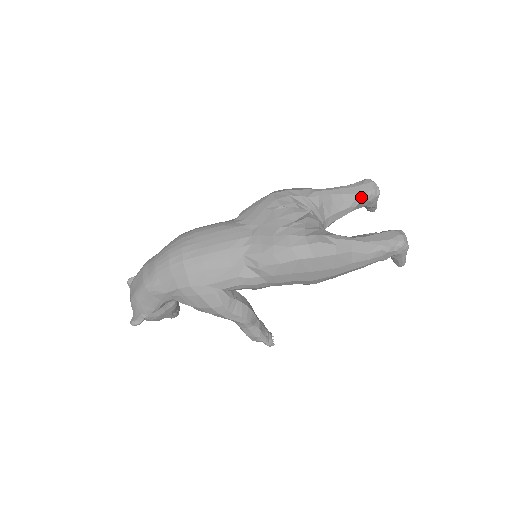
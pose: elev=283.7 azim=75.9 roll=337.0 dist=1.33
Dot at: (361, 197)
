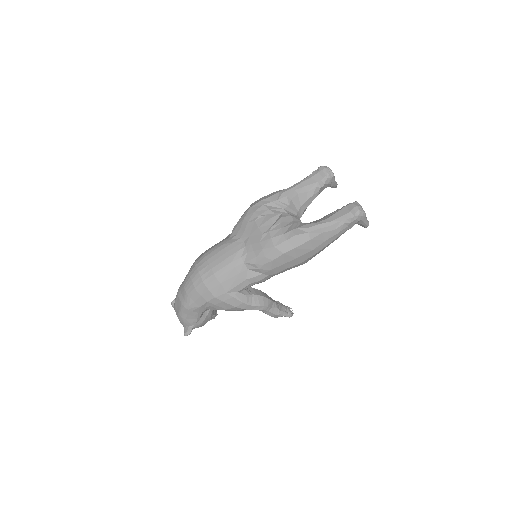
Dot at: (320, 183)
